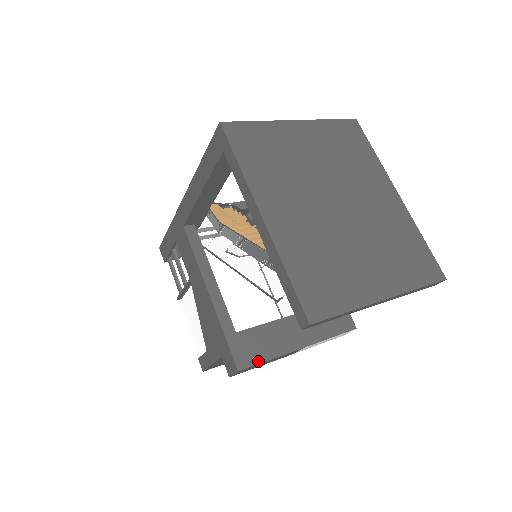
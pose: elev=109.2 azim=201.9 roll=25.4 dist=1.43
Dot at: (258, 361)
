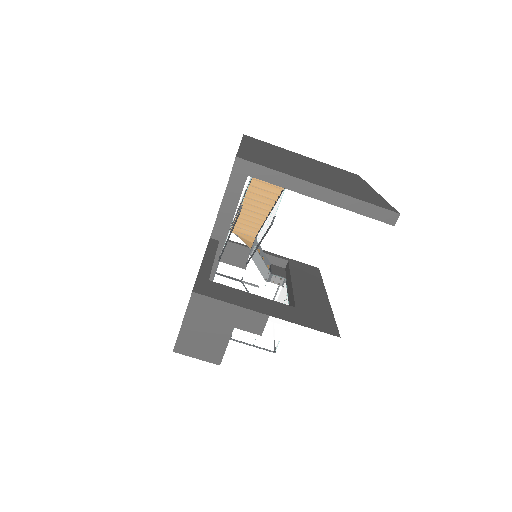
Dot at: (216, 297)
